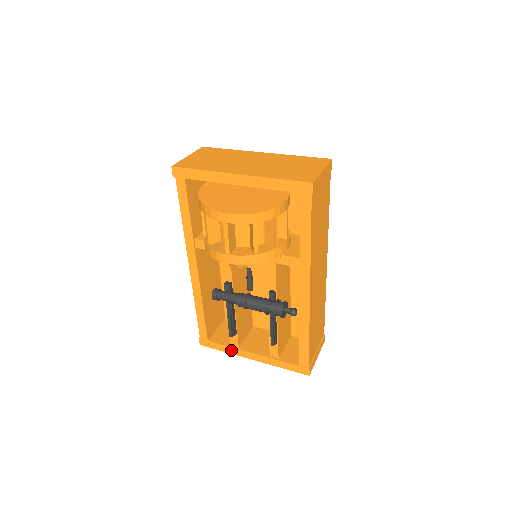
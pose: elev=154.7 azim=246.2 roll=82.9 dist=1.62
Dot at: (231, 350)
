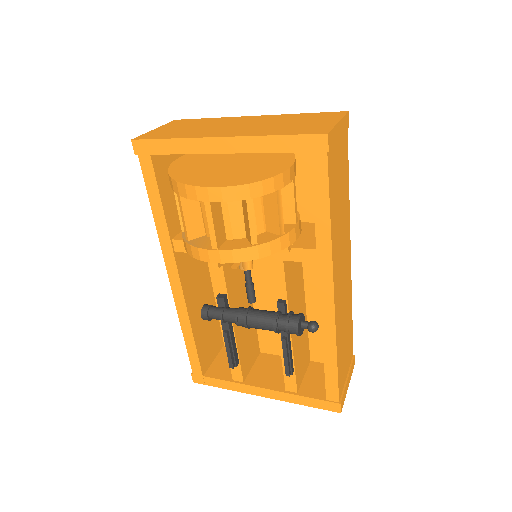
Dot at: (234, 386)
